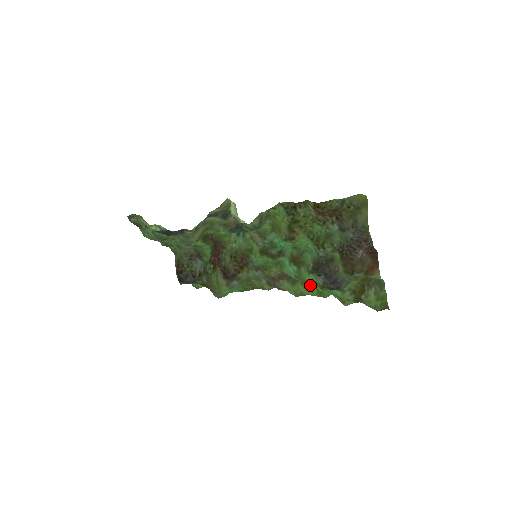
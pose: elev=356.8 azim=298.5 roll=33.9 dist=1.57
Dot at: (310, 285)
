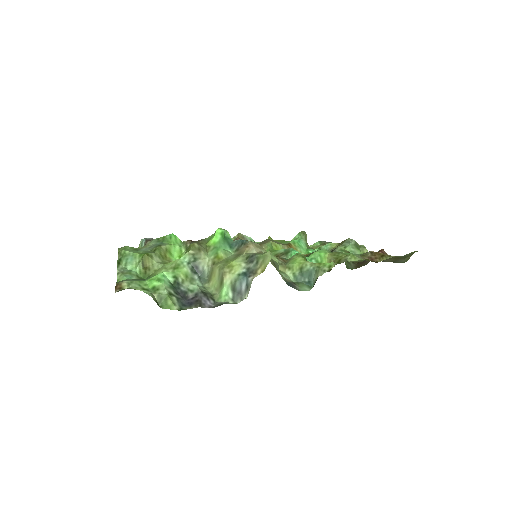
Dot at: (286, 244)
